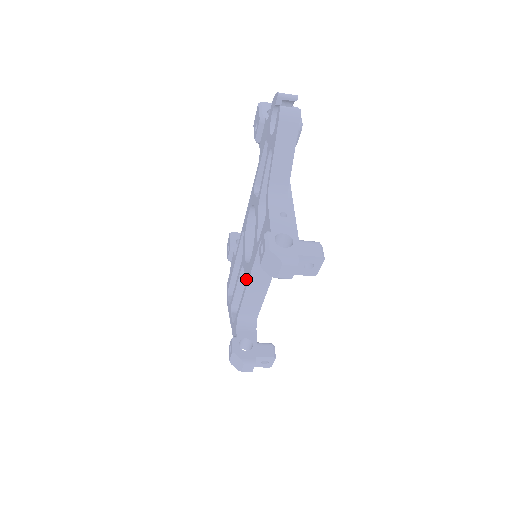
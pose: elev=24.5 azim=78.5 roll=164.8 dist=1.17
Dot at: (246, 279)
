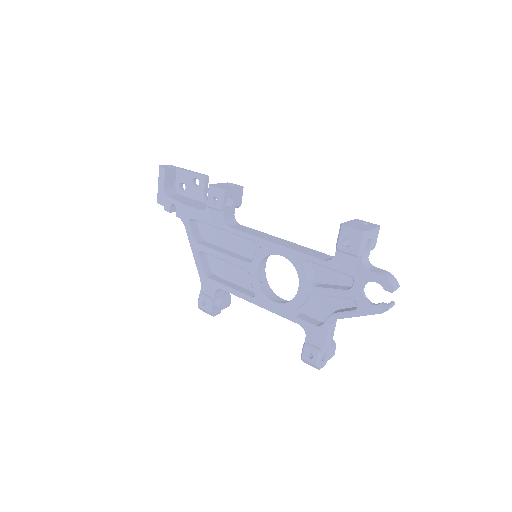
Dot at: (255, 299)
